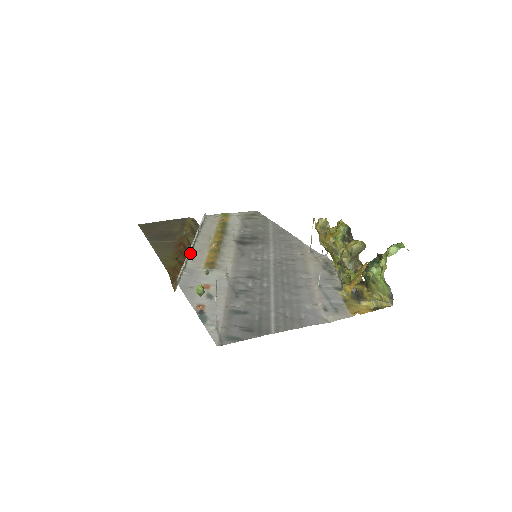
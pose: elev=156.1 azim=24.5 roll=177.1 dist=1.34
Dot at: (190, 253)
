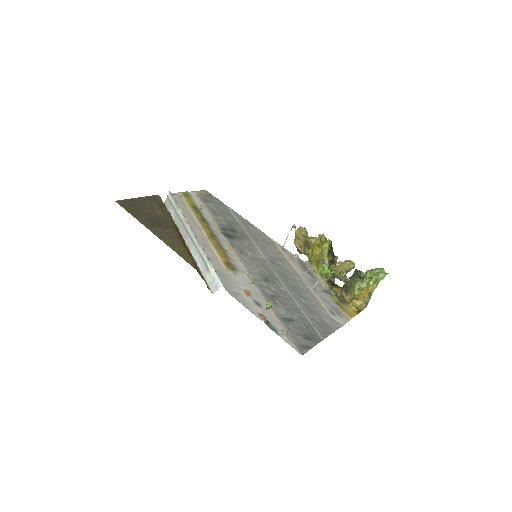
Dot at: (203, 250)
